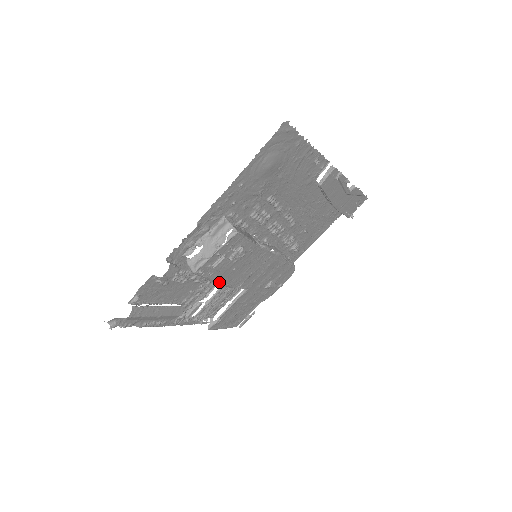
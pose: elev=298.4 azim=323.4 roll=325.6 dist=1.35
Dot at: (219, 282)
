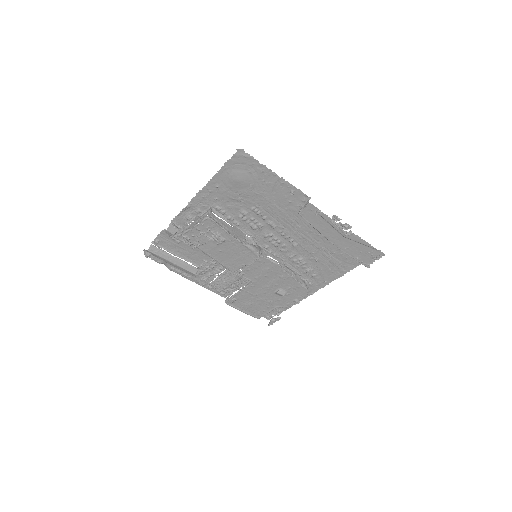
Dot at: (211, 256)
